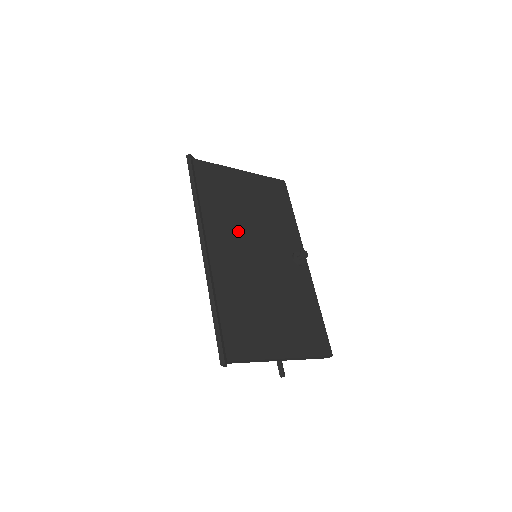
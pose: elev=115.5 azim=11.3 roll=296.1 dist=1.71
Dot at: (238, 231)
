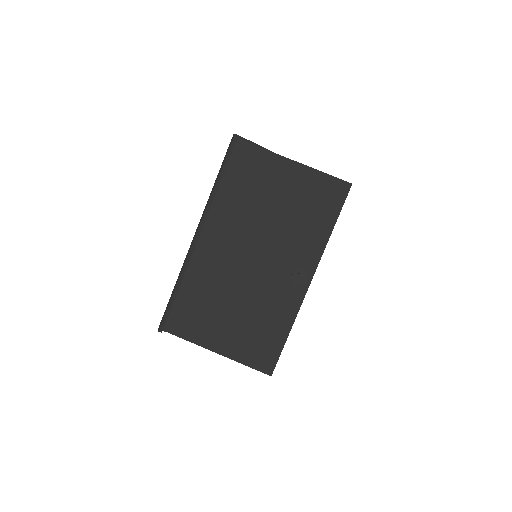
Dot at: (243, 228)
